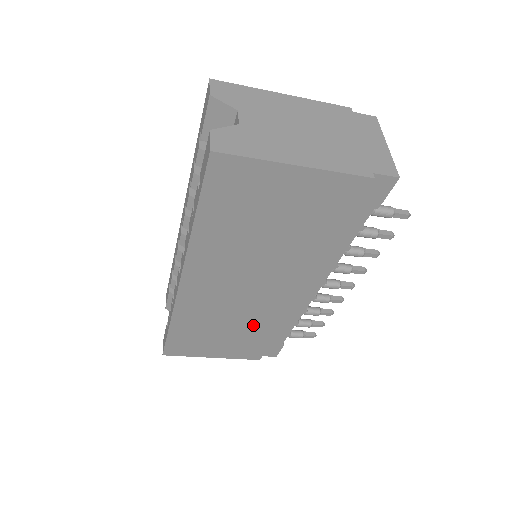
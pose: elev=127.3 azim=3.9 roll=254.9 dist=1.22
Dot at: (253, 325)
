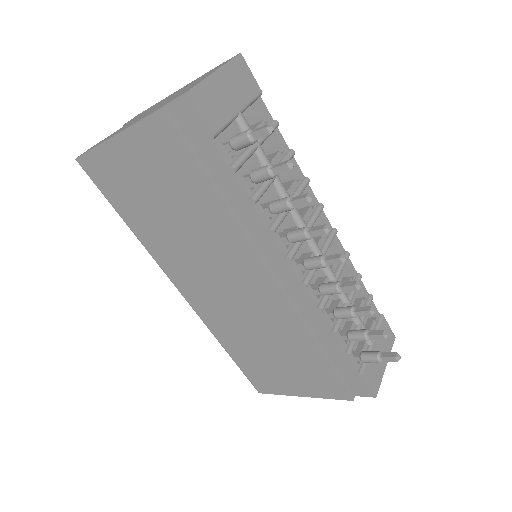
Dot at: (284, 339)
